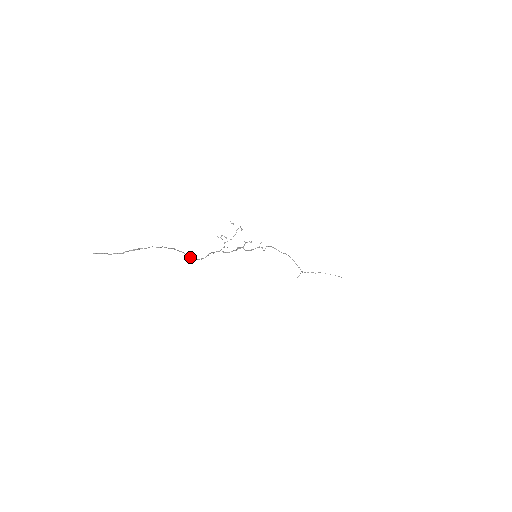
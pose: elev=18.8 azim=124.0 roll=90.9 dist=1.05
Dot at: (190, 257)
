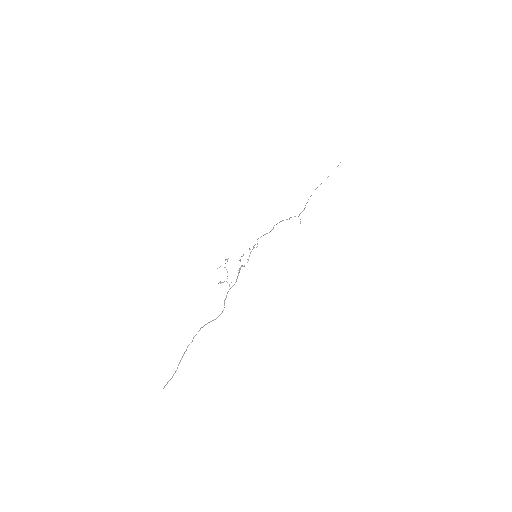
Dot at: (215, 319)
